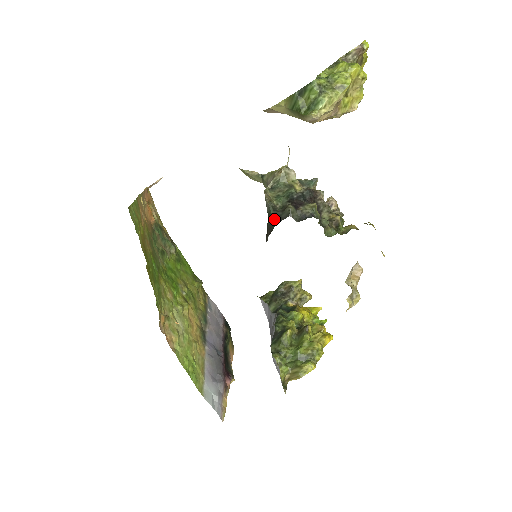
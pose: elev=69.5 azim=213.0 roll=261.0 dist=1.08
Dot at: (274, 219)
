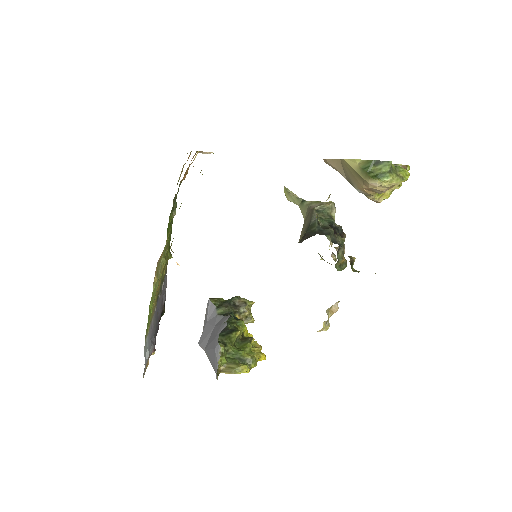
Dot at: (316, 230)
